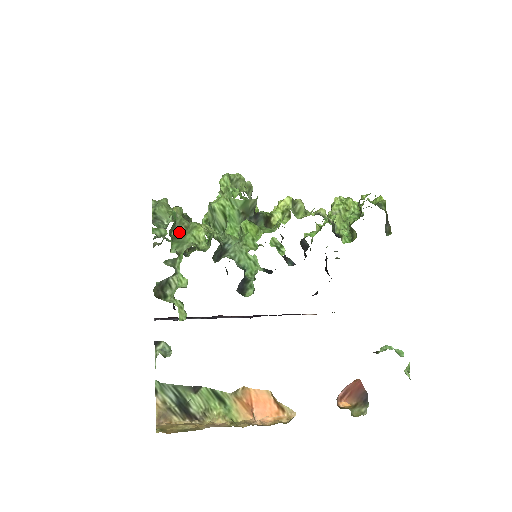
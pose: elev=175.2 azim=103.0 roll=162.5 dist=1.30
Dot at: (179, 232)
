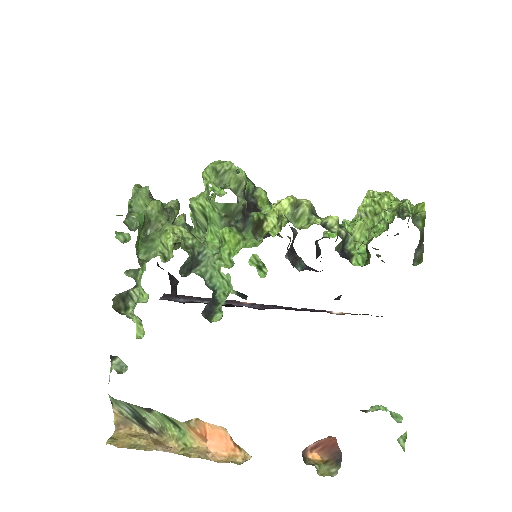
Dot at: (150, 234)
